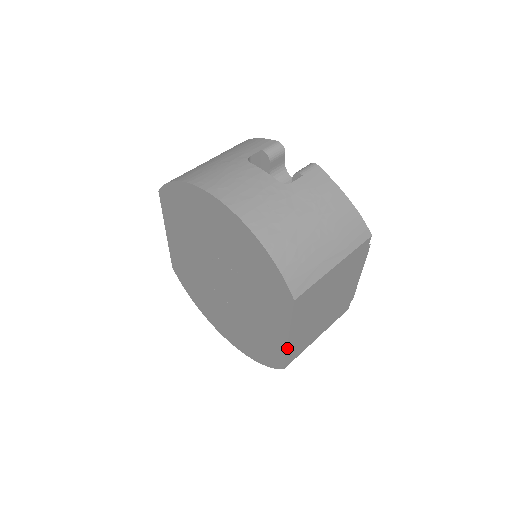
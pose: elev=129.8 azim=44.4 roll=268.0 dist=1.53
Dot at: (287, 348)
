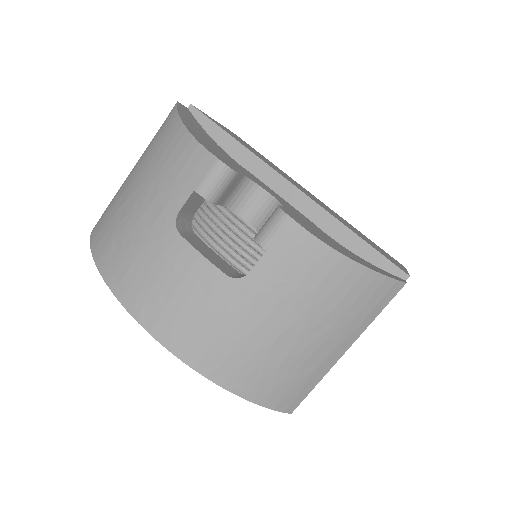
Dot at: occluded
